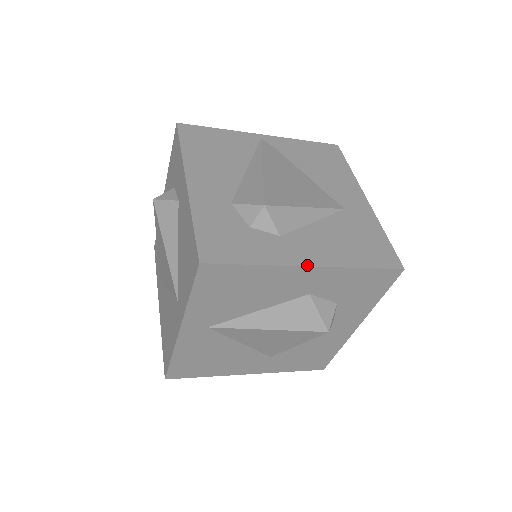
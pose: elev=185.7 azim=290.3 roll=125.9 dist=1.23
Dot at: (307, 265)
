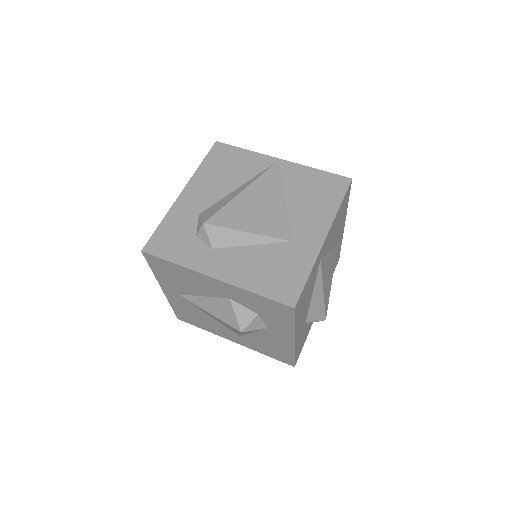
Dot at: (211, 276)
